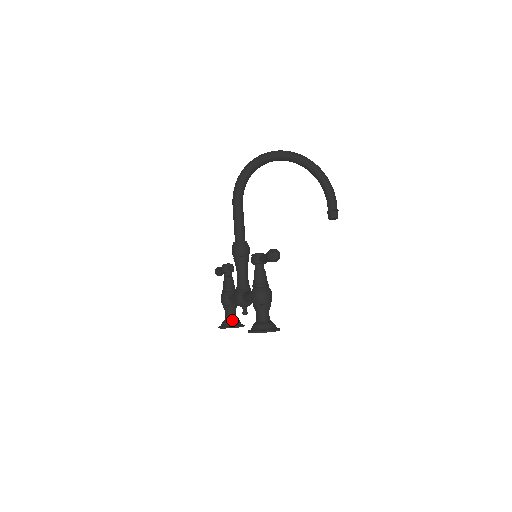
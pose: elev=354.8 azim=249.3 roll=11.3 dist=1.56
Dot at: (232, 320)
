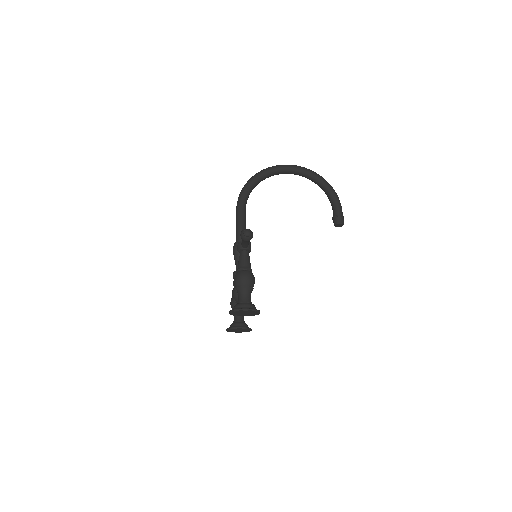
Dot at: (238, 322)
